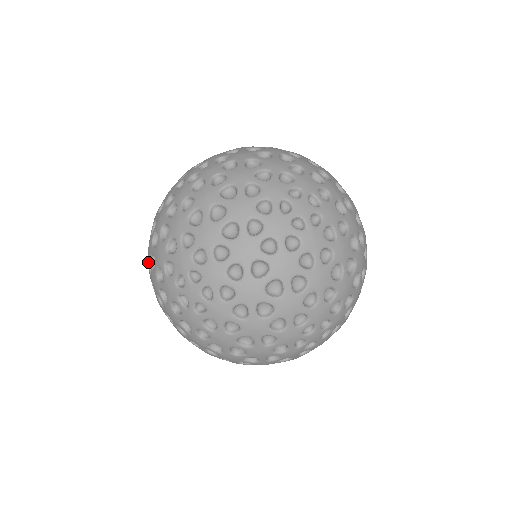
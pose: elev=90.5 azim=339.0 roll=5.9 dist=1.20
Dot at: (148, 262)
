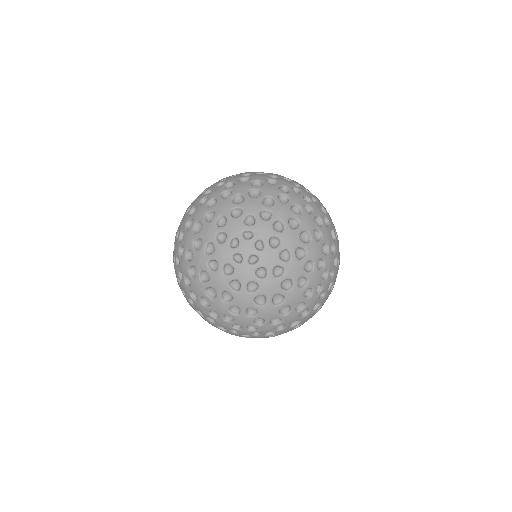
Dot at: occluded
